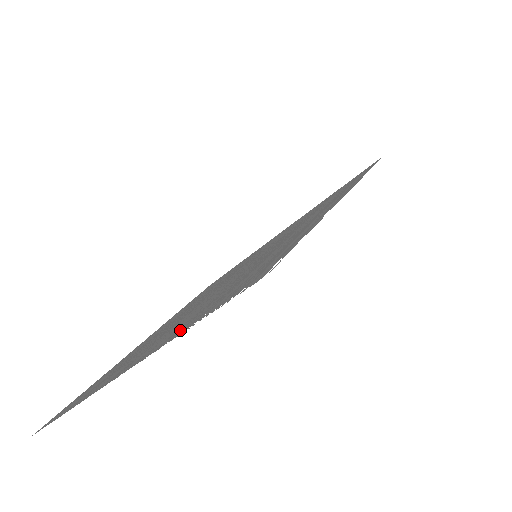
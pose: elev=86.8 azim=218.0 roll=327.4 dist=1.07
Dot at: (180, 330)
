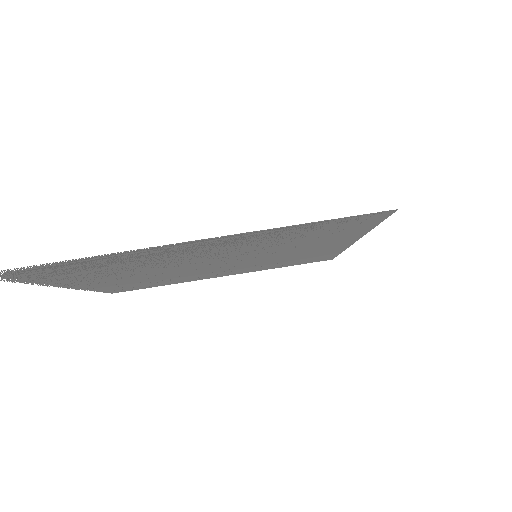
Dot at: (49, 281)
